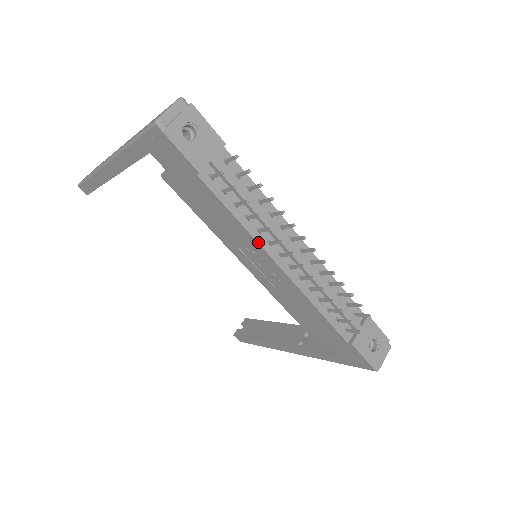
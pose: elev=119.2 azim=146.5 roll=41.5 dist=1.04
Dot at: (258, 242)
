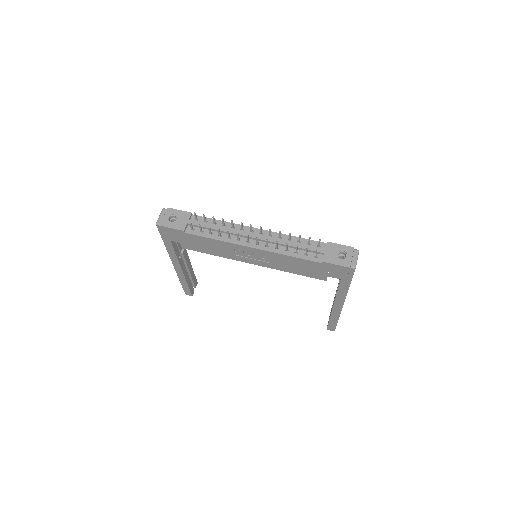
Dot at: (232, 243)
